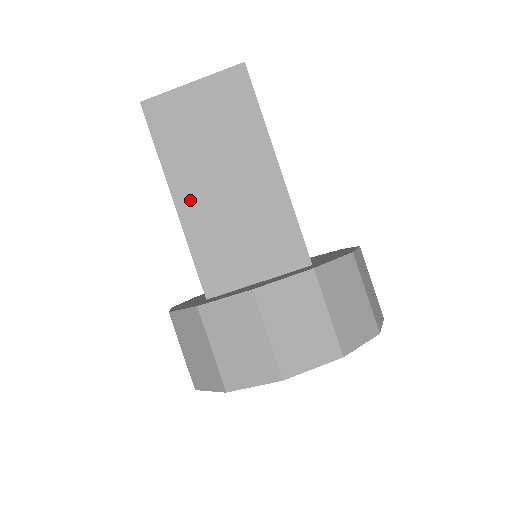
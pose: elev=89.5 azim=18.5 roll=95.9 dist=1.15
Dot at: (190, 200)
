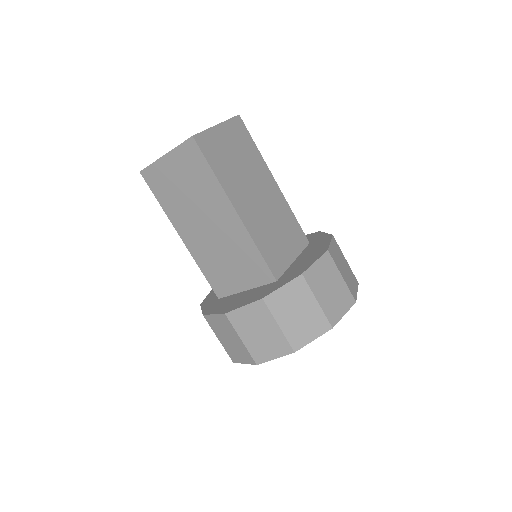
Dot at: (190, 237)
